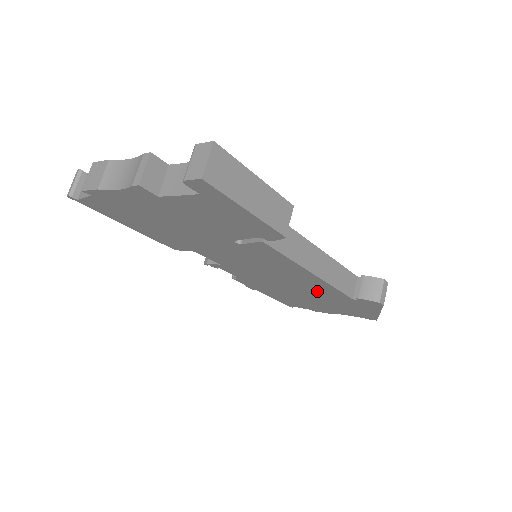
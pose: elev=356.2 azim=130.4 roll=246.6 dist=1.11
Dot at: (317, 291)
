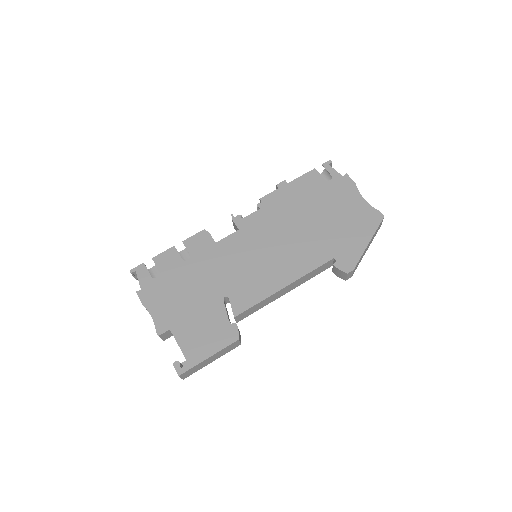
Dot at: occluded
